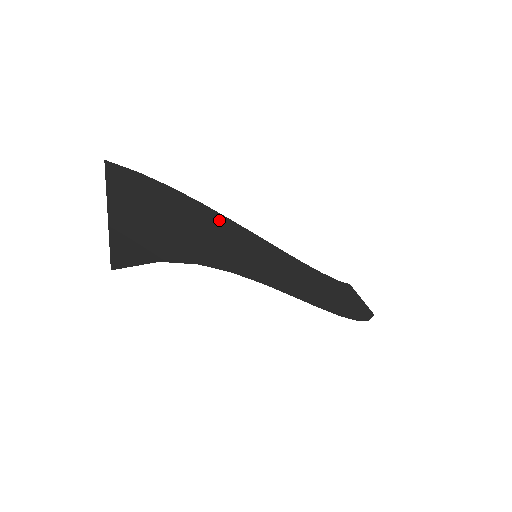
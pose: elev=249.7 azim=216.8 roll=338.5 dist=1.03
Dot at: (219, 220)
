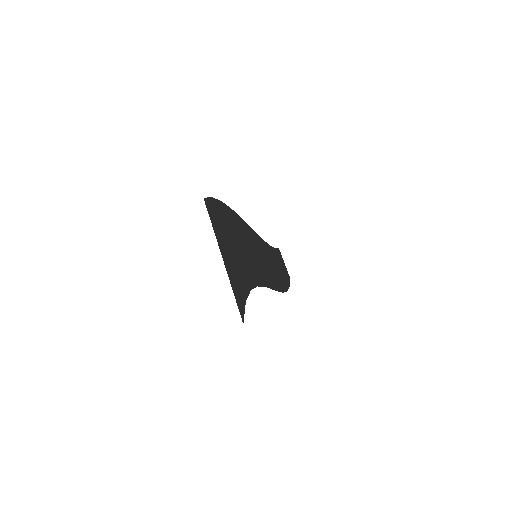
Dot at: (240, 225)
